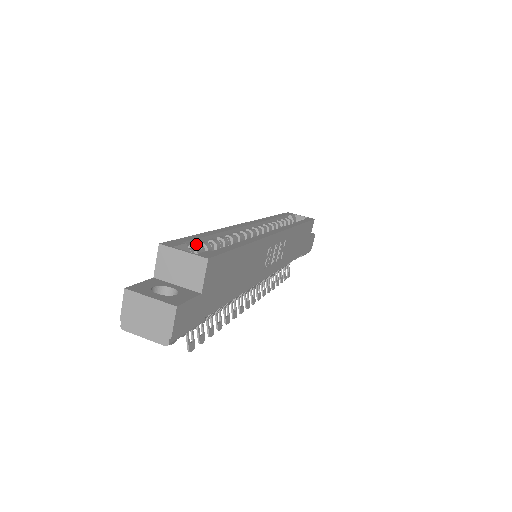
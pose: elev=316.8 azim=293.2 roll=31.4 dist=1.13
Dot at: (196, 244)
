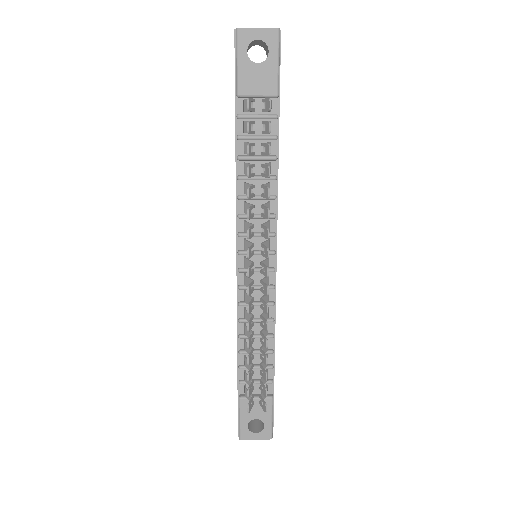
Dot at: occluded
